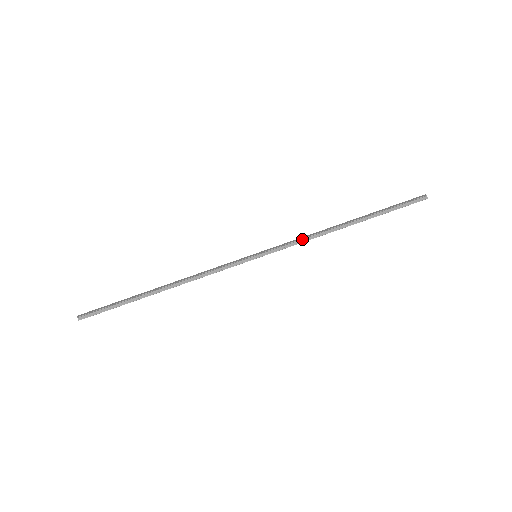
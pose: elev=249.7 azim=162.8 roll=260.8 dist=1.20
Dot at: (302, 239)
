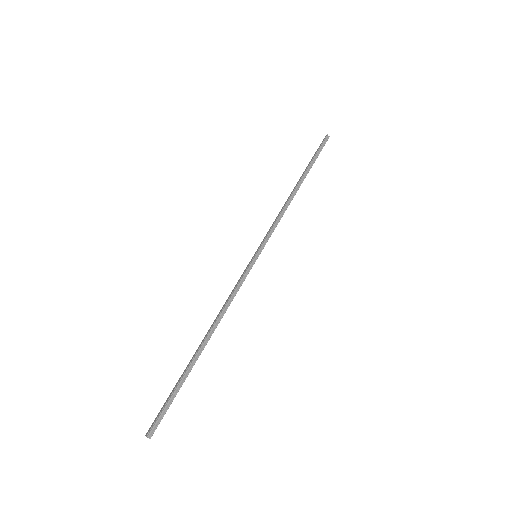
Dot at: (277, 218)
